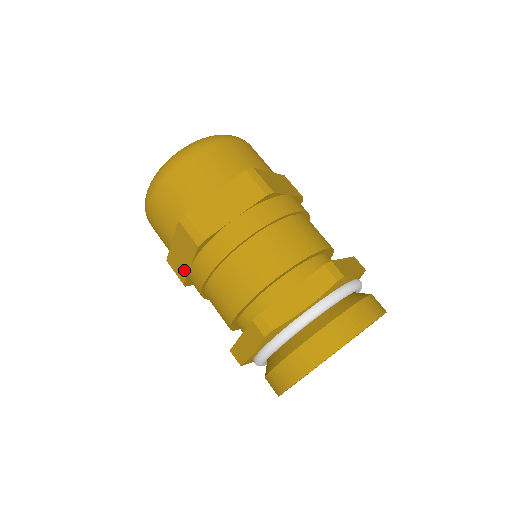
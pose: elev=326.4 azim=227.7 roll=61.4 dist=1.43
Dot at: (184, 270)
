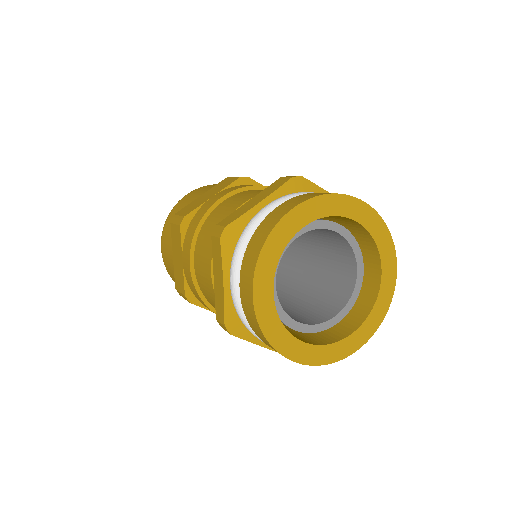
Dot at: (181, 274)
